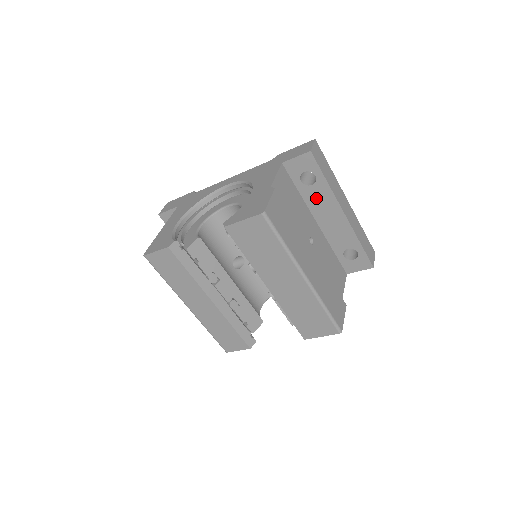
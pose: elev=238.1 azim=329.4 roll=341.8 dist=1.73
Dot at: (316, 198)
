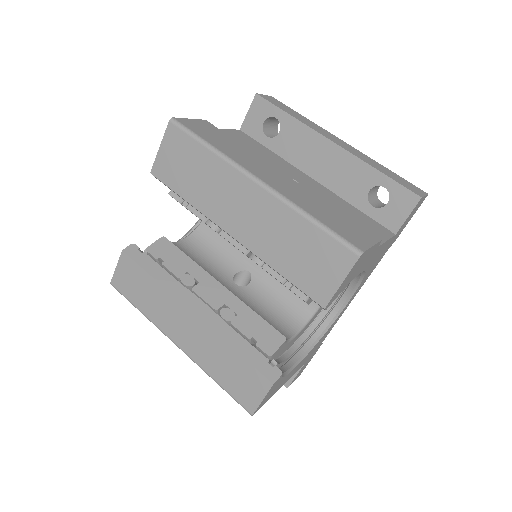
Dot at: (292, 145)
